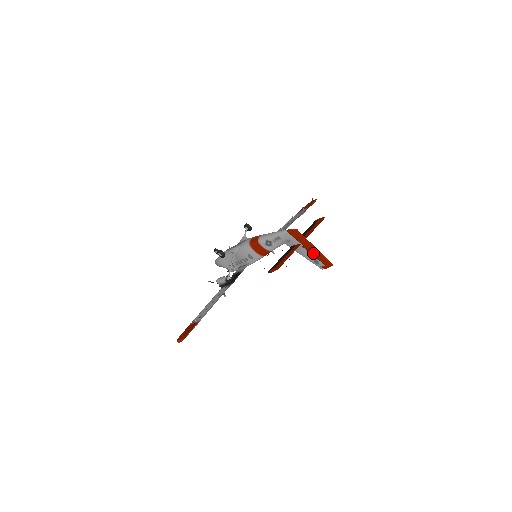
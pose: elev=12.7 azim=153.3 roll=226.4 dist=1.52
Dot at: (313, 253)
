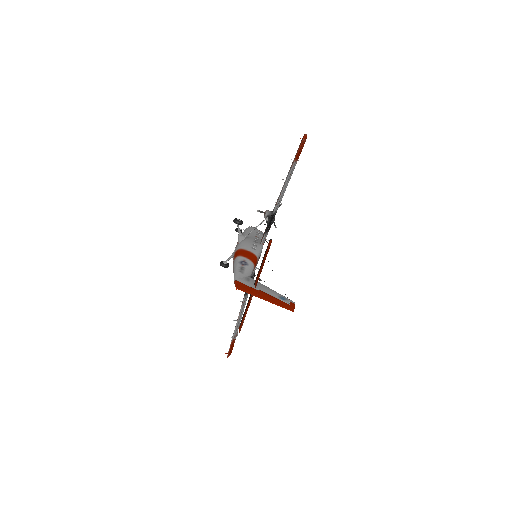
Dot at: (270, 300)
